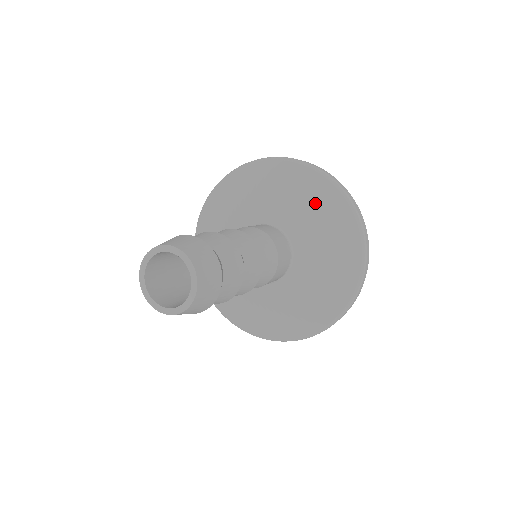
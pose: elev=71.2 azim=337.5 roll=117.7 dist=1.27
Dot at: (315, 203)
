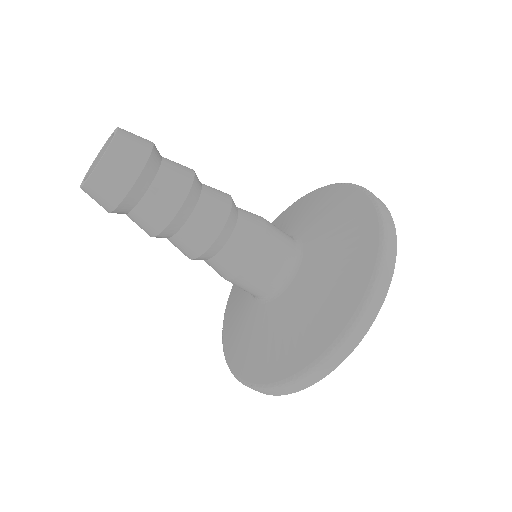
Dot at: (314, 204)
